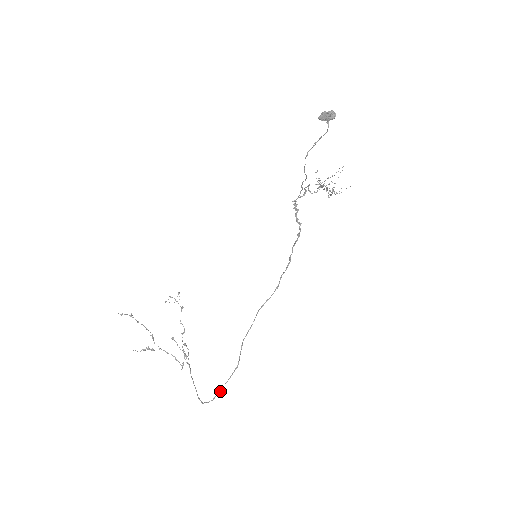
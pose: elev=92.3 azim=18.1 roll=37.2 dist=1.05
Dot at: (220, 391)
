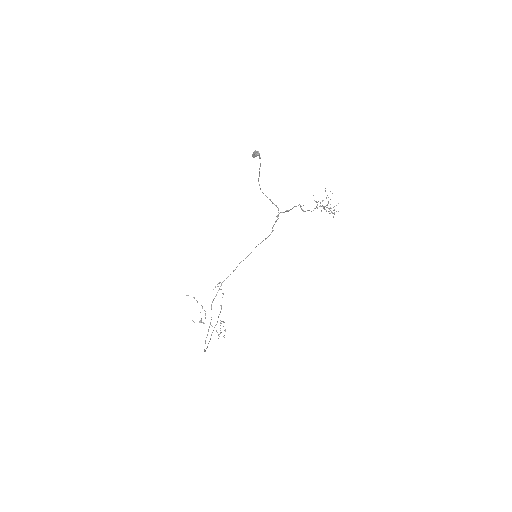
Dot at: (205, 341)
